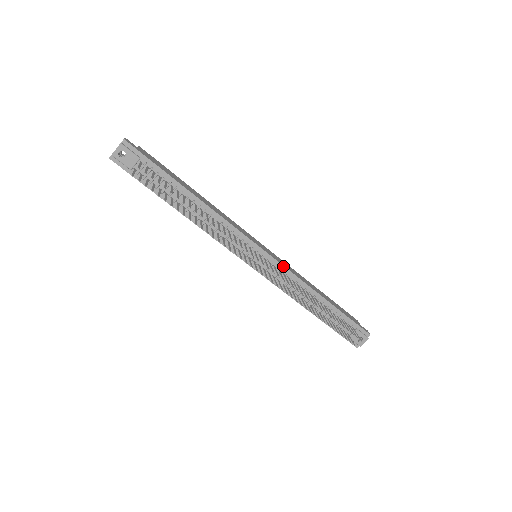
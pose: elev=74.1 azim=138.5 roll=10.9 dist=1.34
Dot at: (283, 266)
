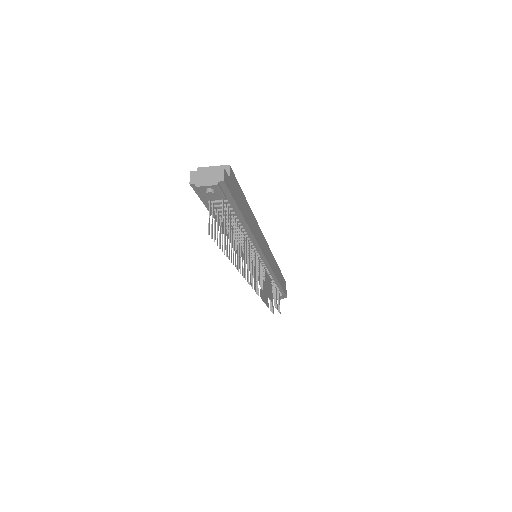
Dot at: (271, 268)
